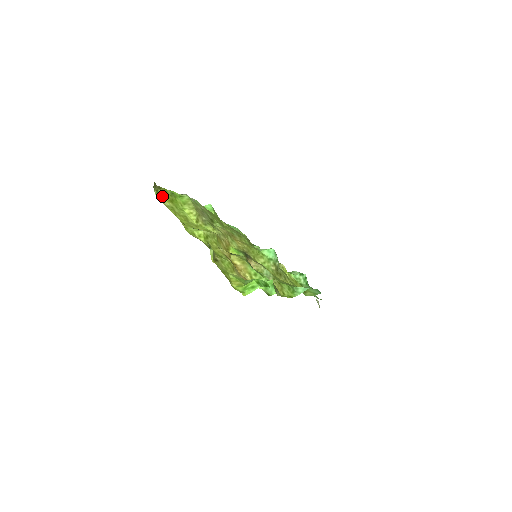
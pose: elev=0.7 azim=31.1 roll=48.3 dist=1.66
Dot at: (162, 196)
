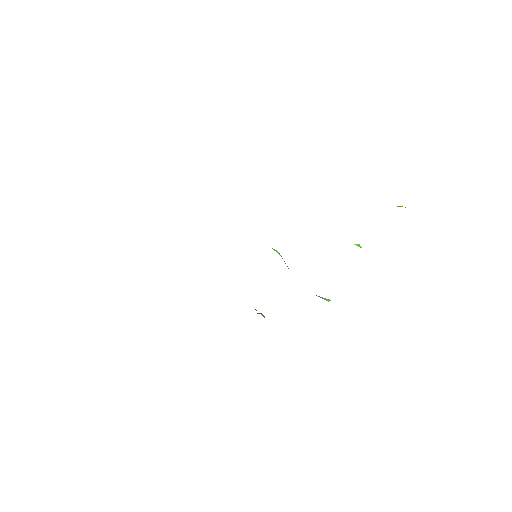
Dot at: occluded
